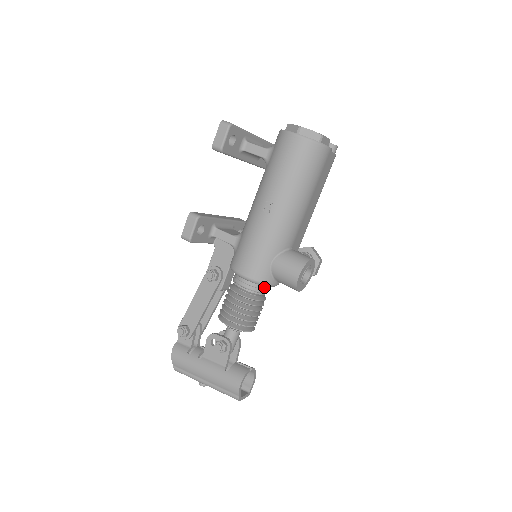
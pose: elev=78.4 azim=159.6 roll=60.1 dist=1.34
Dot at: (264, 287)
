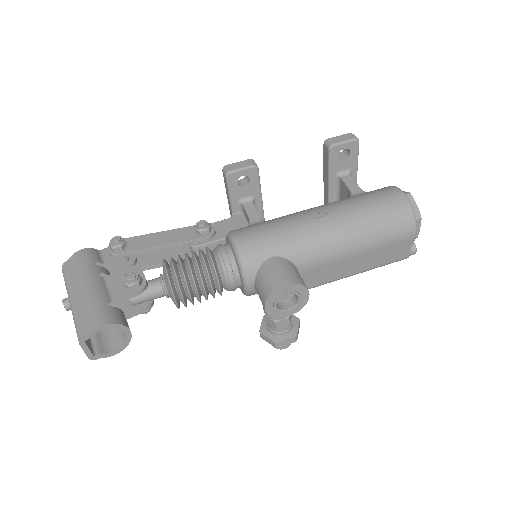
Dot at: (236, 276)
